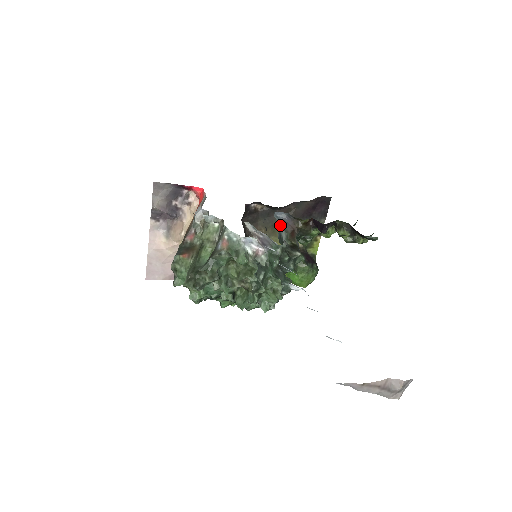
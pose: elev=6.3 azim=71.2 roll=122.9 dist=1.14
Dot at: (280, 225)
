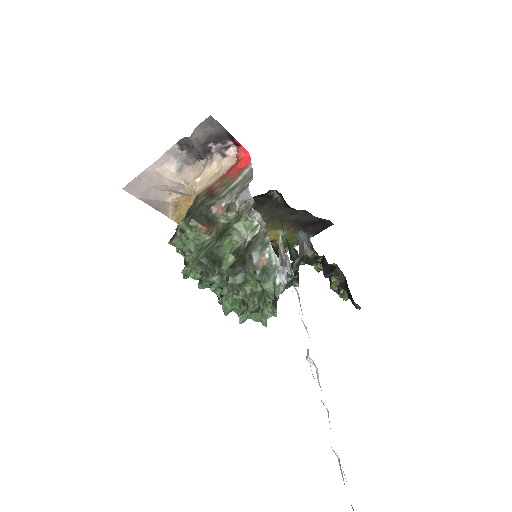
Dot at: (299, 249)
